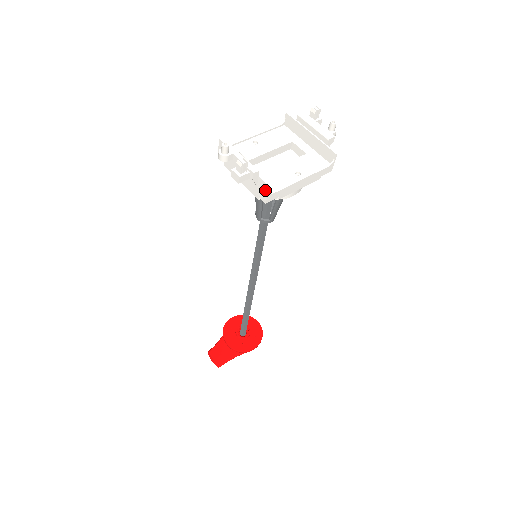
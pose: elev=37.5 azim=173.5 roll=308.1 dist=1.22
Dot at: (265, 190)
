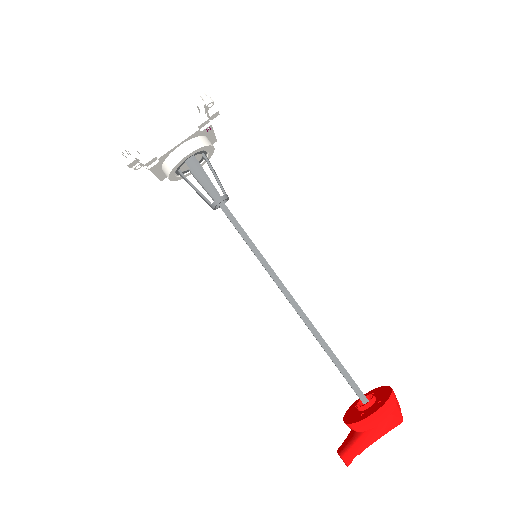
Dot at: (138, 155)
